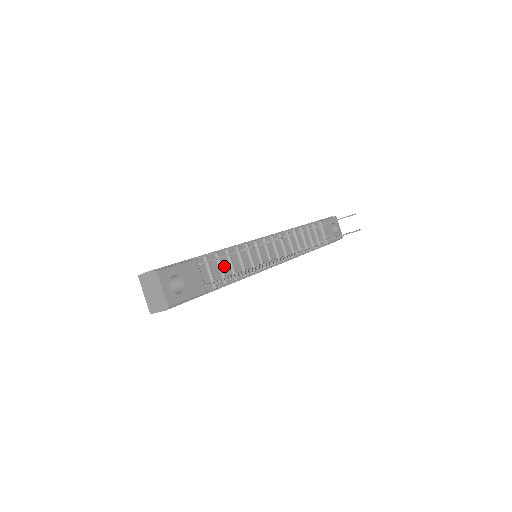
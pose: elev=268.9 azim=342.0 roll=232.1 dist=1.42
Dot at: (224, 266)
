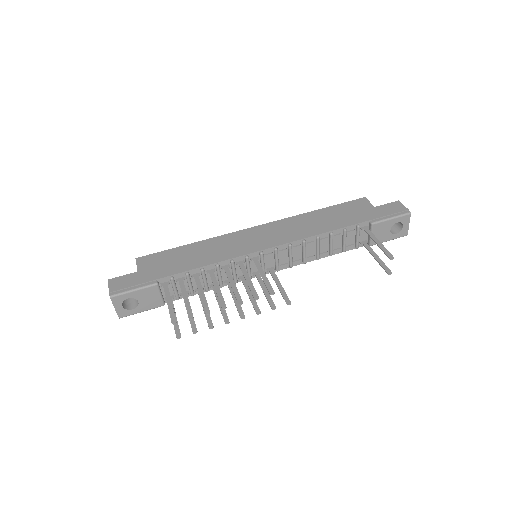
Dot at: occluded
